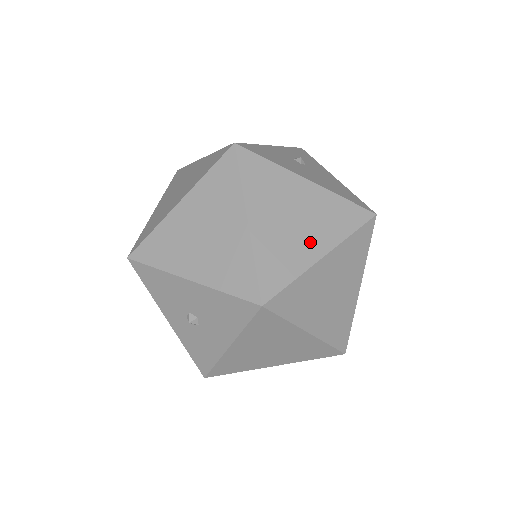
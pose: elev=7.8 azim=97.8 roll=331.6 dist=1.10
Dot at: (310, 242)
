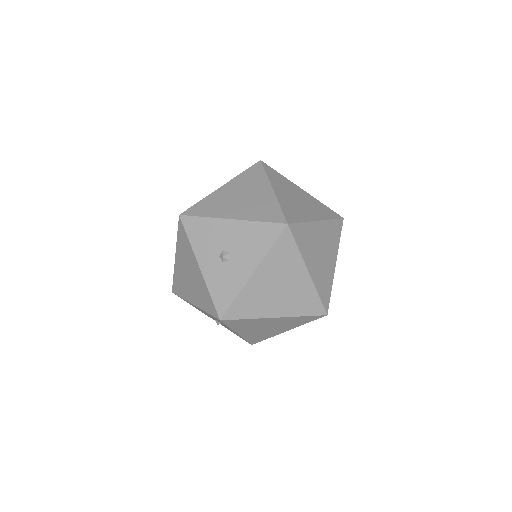
Dot at: (309, 212)
